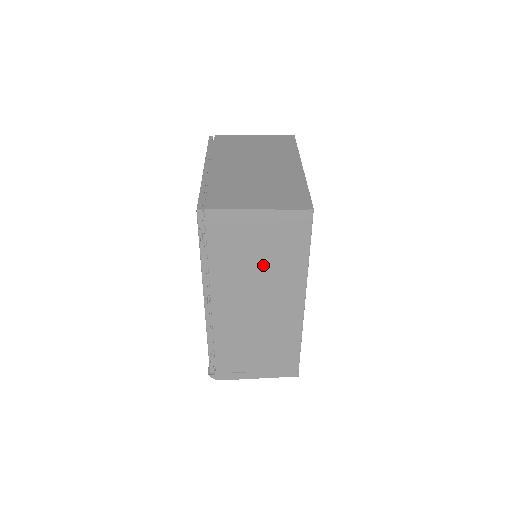
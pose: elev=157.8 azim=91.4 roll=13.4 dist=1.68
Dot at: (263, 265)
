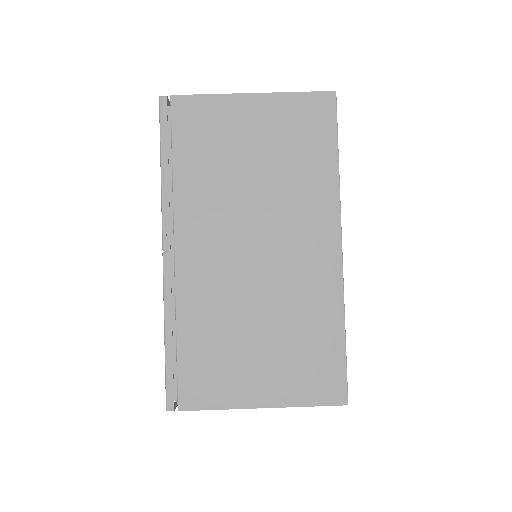
Dot at: occluded
